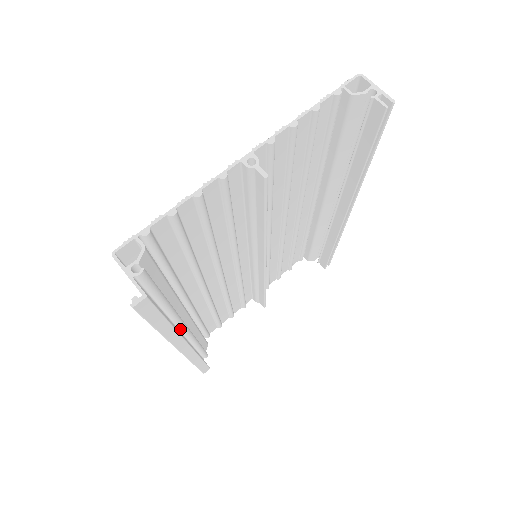
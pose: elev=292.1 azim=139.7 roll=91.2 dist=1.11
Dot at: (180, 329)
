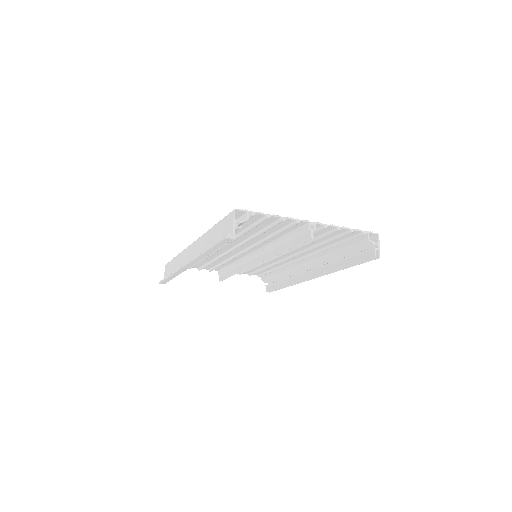
Dot at: occluded
